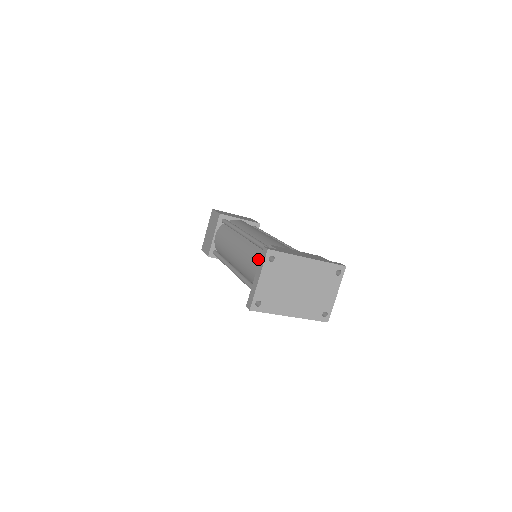
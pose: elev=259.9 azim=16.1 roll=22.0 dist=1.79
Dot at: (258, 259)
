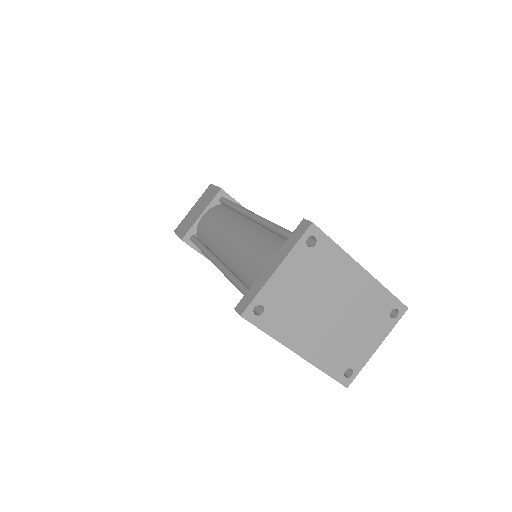
Dot at: (272, 248)
